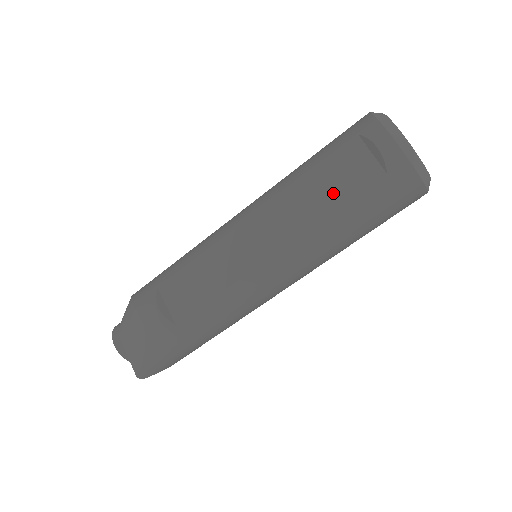
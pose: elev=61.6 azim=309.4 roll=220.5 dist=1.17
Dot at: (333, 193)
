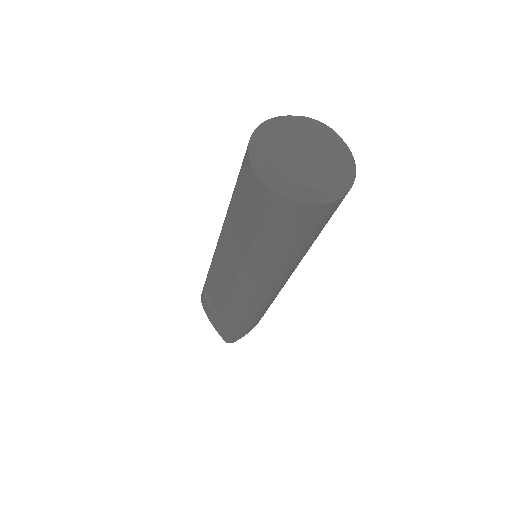
Dot at: (247, 223)
